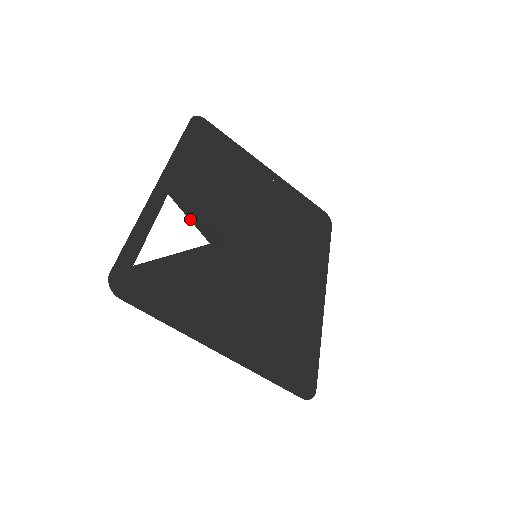
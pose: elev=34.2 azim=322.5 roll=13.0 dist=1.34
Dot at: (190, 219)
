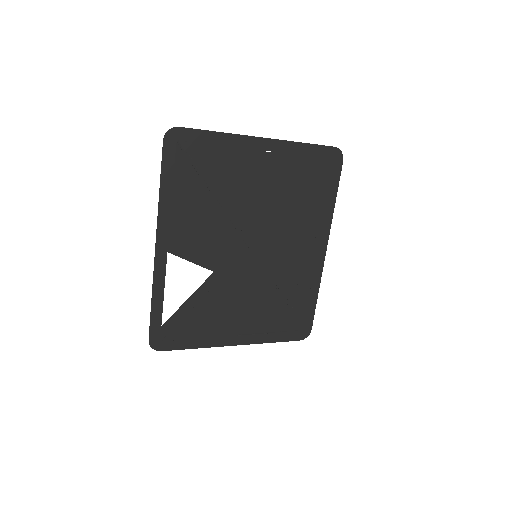
Dot at: (192, 262)
